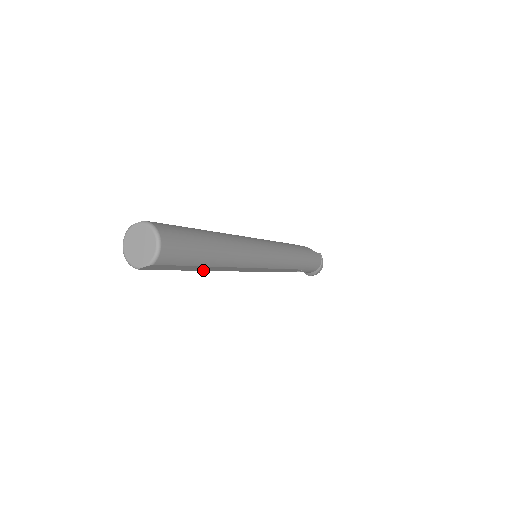
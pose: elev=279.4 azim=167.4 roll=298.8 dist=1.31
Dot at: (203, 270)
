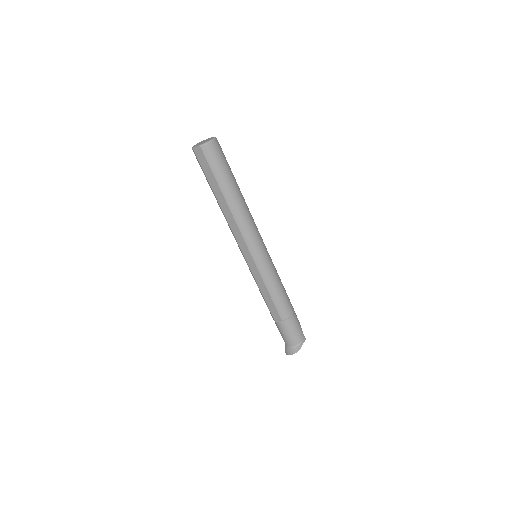
Dot at: (220, 203)
